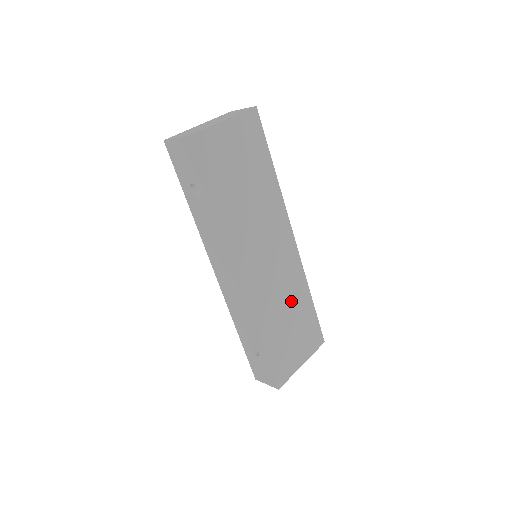
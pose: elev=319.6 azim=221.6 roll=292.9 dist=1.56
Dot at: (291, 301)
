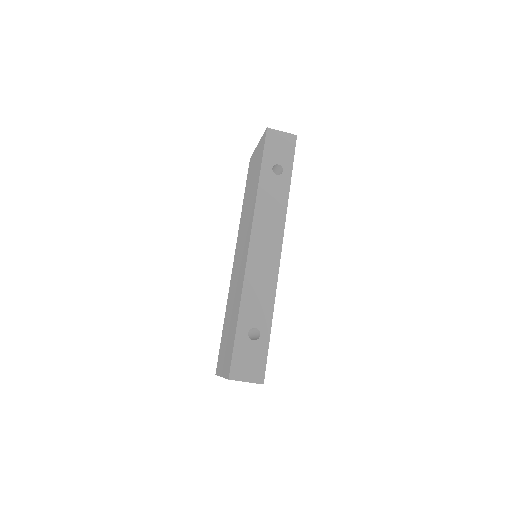
Dot at: occluded
